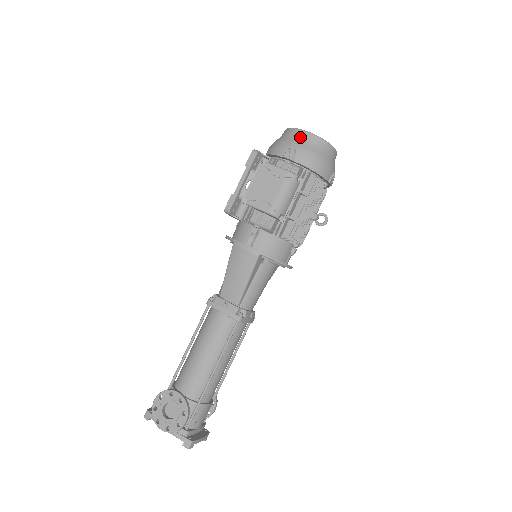
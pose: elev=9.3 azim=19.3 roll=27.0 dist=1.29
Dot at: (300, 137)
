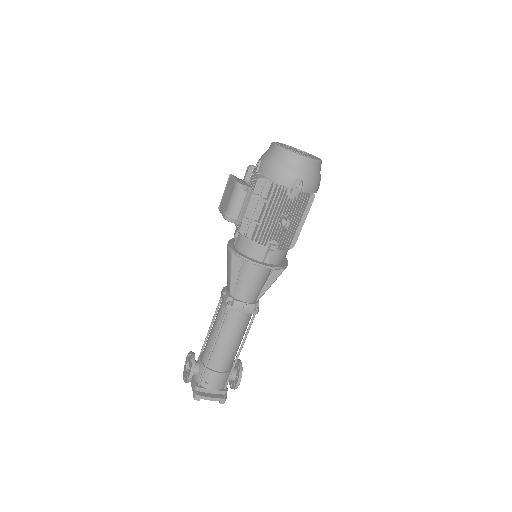
Dot at: (269, 150)
